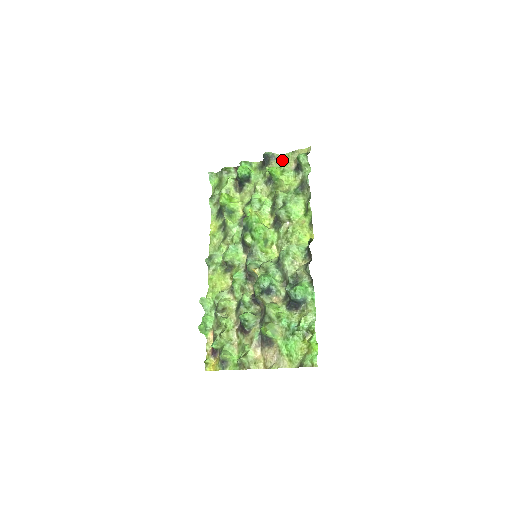
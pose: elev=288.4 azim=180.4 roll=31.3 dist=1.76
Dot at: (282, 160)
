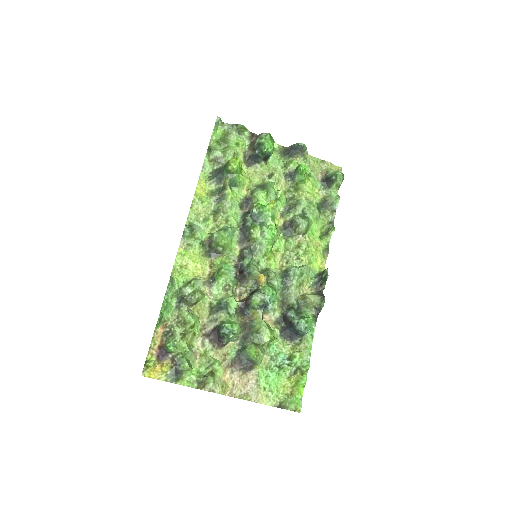
Dot at: (310, 162)
